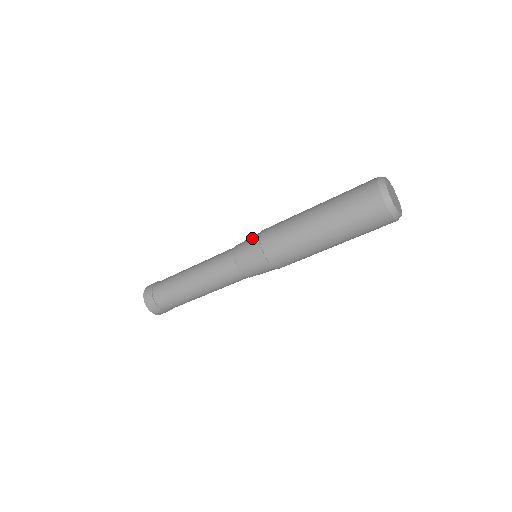
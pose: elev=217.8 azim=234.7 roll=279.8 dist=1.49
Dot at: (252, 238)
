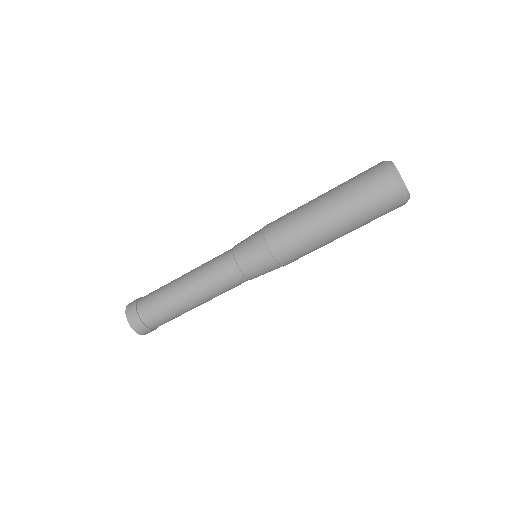
Dot at: occluded
